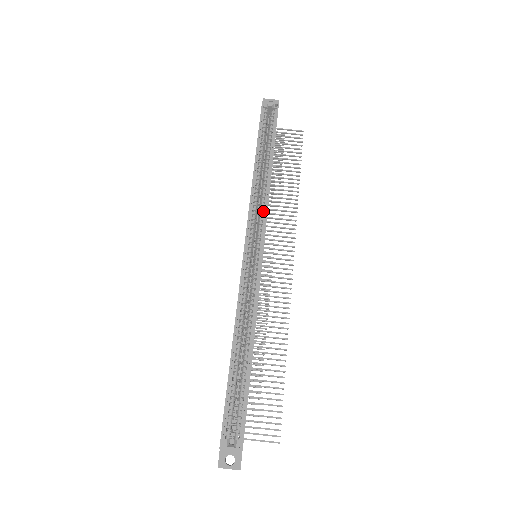
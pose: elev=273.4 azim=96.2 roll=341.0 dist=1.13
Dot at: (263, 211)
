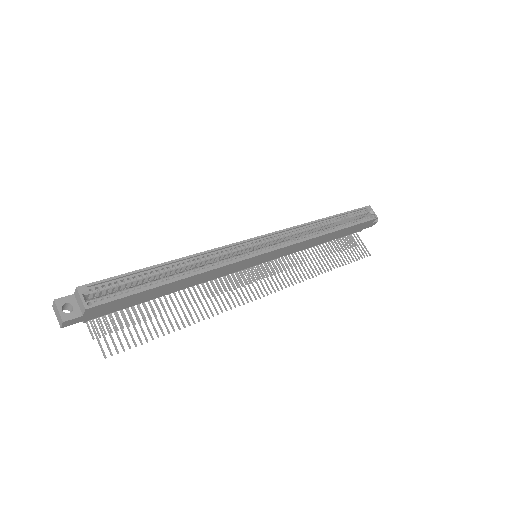
Dot at: (295, 241)
